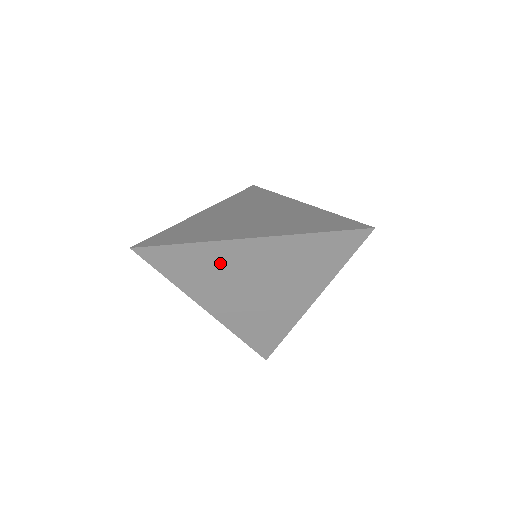
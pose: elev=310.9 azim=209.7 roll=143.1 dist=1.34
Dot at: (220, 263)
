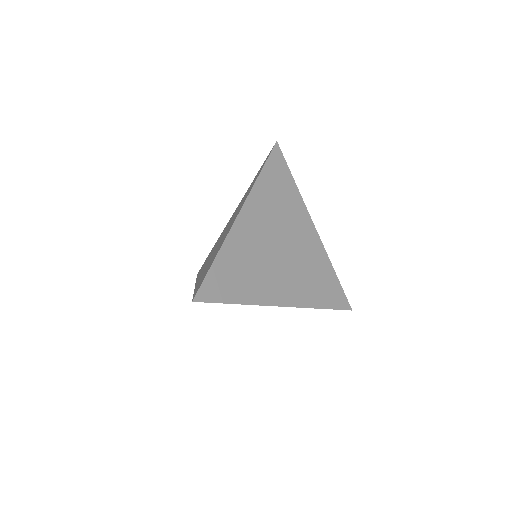
Dot at: (246, 252)
